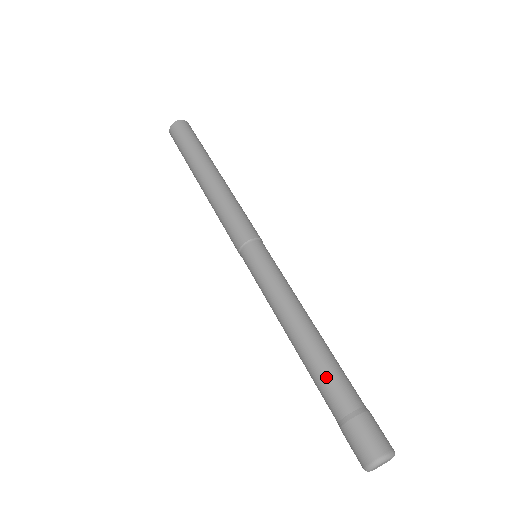
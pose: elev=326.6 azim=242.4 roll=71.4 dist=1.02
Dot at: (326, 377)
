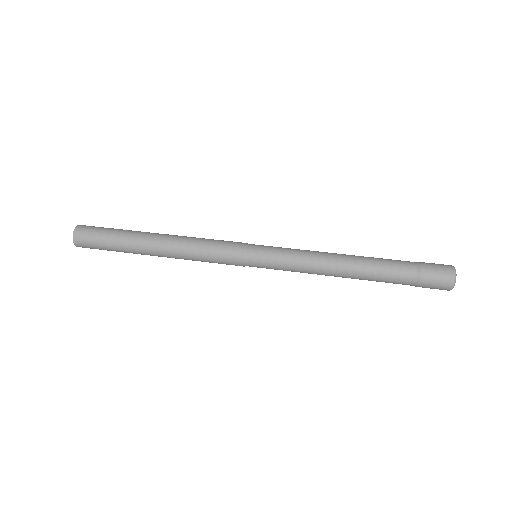
Dot at: (385, 267)
